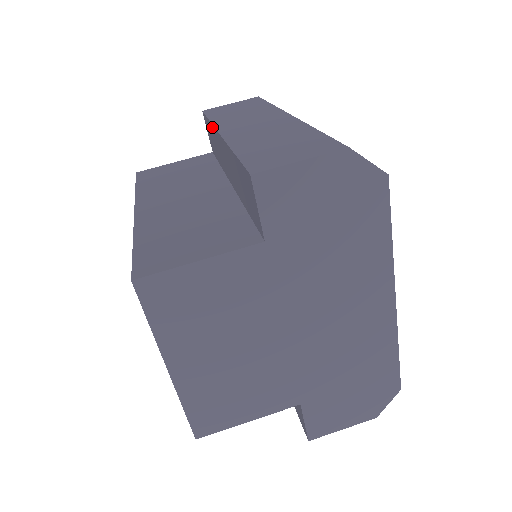
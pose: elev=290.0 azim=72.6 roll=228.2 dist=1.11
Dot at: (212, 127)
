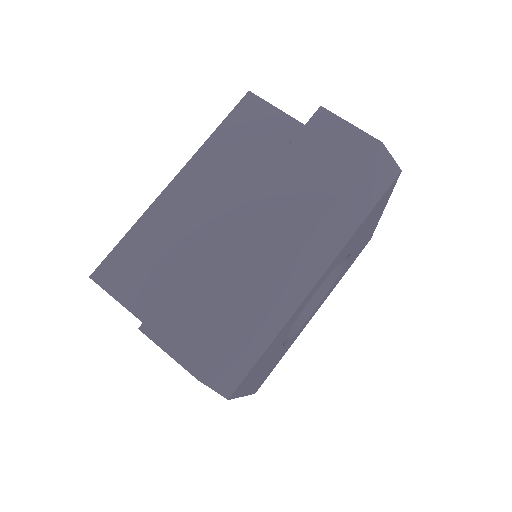
Dot at: (270, 170)
